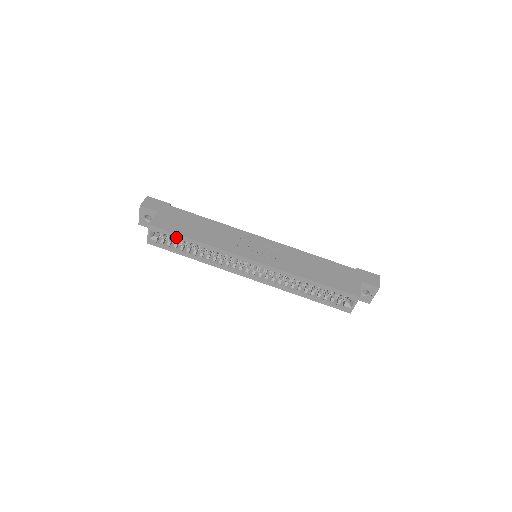
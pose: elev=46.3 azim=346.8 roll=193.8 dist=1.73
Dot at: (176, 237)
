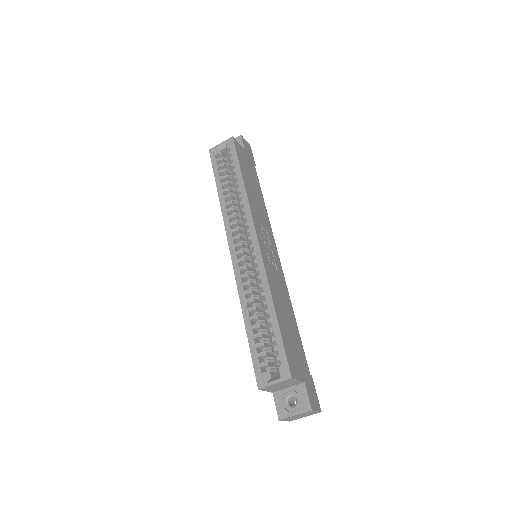
Dot at: (235, 163)
